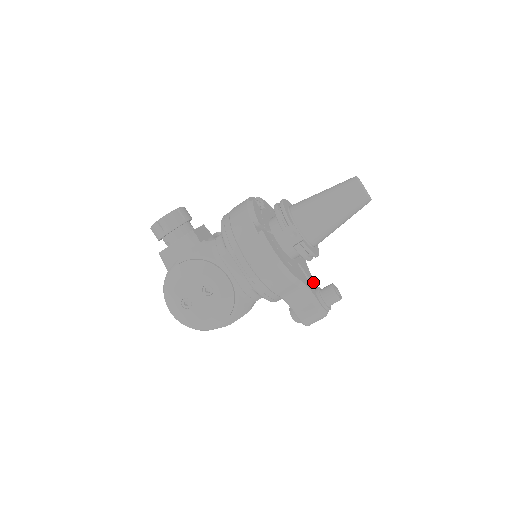
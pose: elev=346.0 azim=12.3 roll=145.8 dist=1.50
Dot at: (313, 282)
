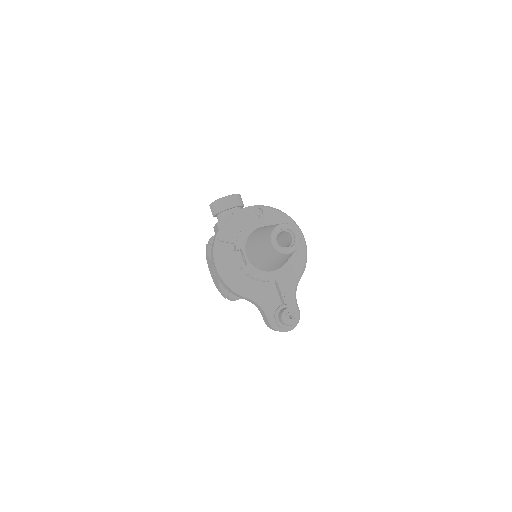
Dot at: (288, 297)
